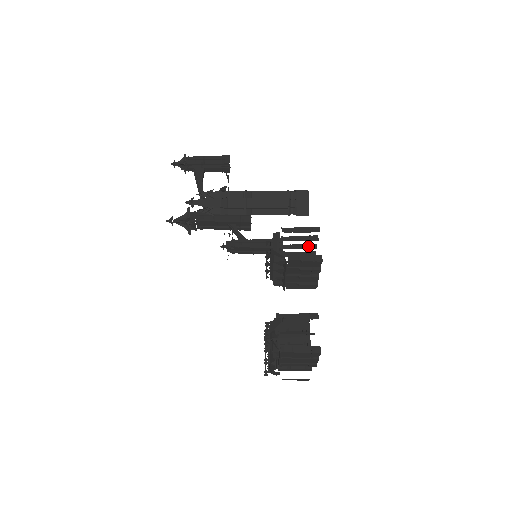
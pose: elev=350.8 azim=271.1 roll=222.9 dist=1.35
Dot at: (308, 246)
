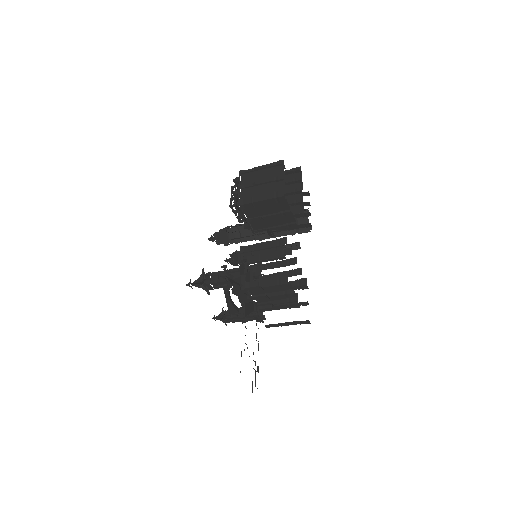
Dot at: occluded
